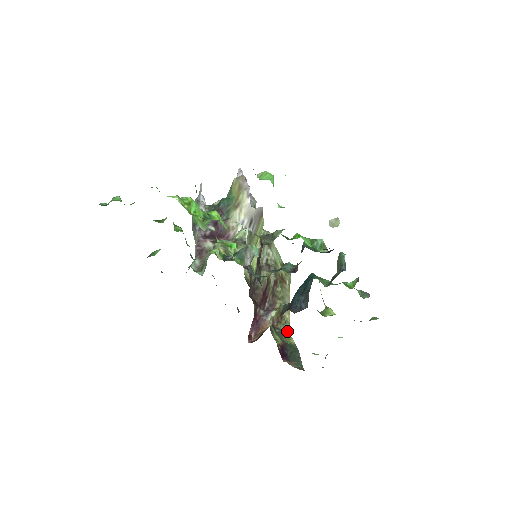
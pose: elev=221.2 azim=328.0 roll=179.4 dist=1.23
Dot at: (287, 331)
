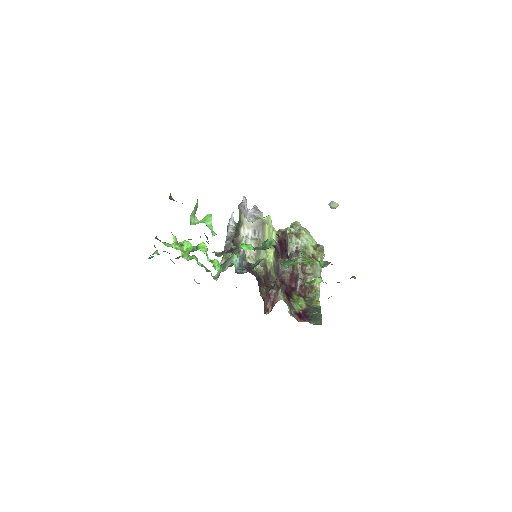
Dot at: (316, 297)
